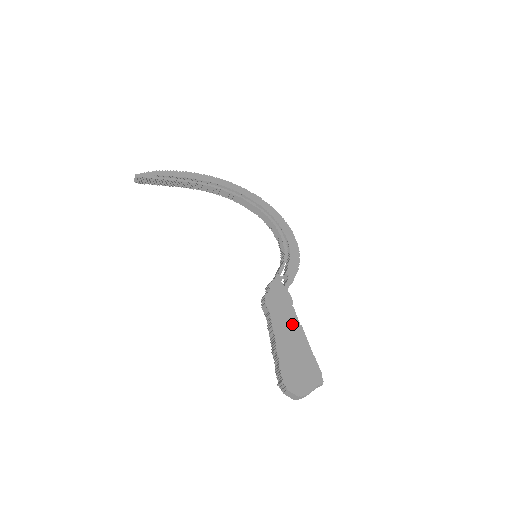
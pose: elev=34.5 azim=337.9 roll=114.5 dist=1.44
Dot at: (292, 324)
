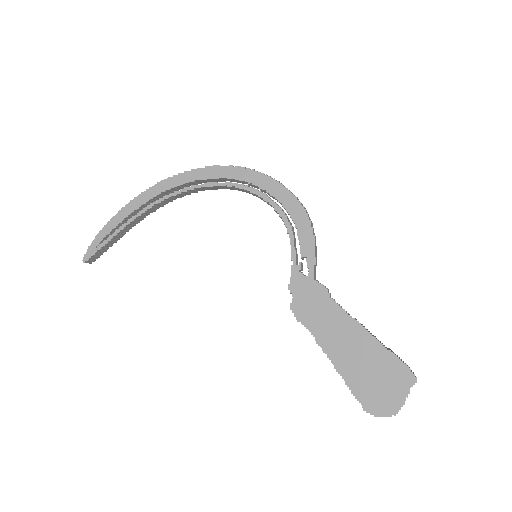
Dot at: (341, 325)
